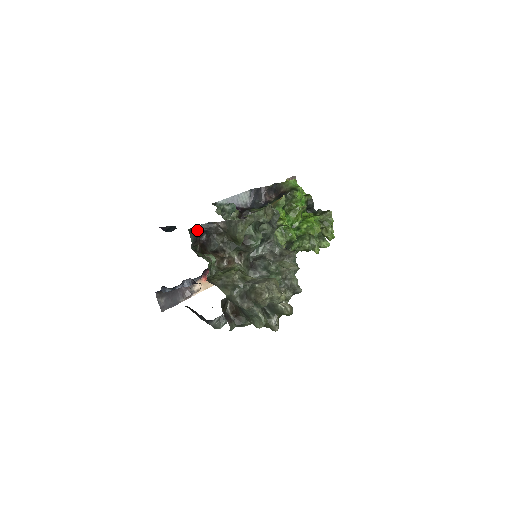
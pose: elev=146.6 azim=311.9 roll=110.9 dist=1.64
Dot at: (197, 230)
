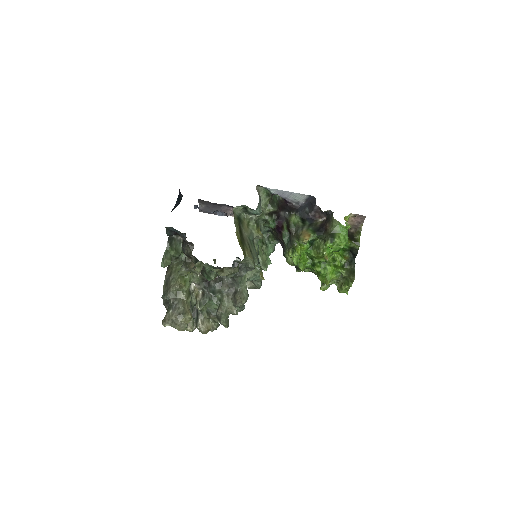
Dot at: (175, 231)
